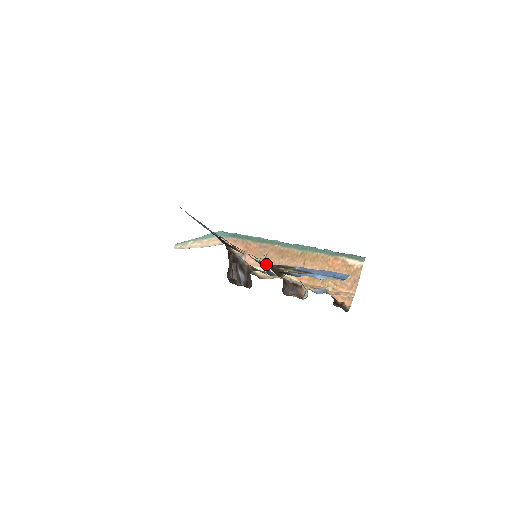
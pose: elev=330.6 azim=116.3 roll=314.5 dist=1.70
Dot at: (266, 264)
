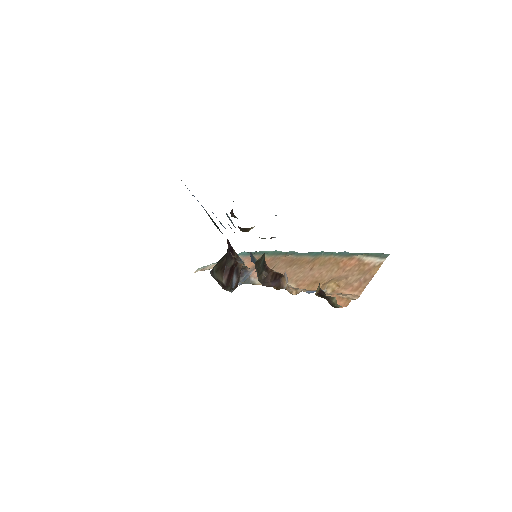
Dot at: occluded
